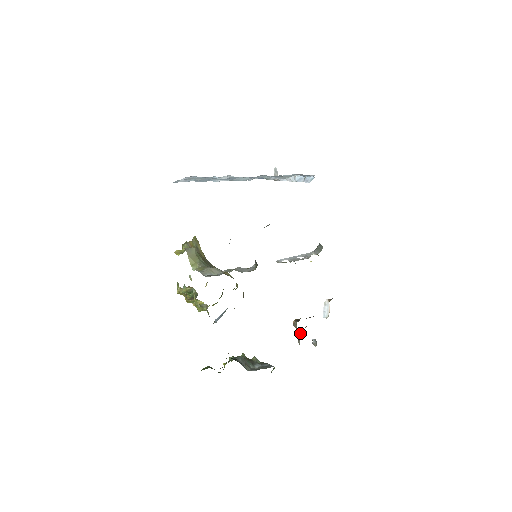
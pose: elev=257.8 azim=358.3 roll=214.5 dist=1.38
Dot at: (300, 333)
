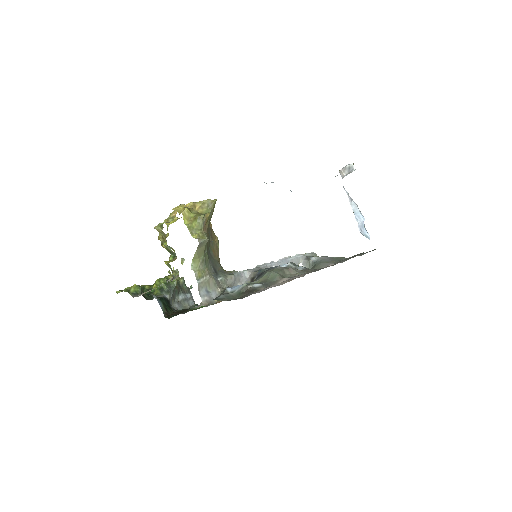
Dot at: occluded
